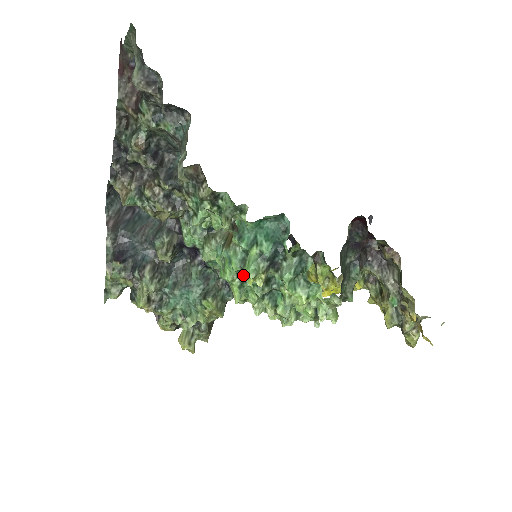
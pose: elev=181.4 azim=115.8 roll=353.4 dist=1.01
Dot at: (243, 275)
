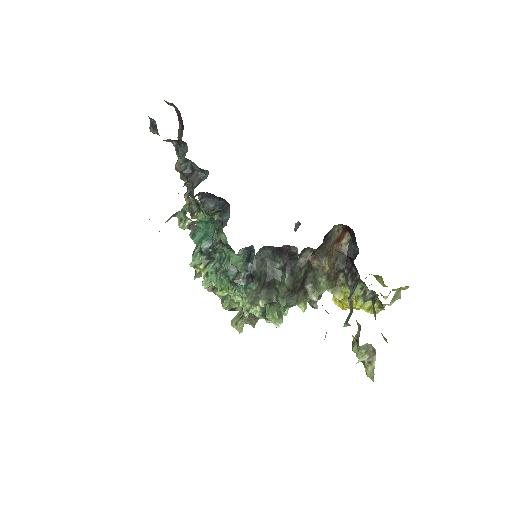
Dot at: occluded
